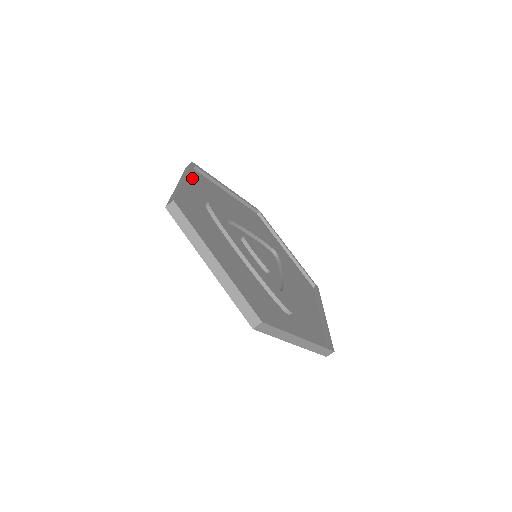
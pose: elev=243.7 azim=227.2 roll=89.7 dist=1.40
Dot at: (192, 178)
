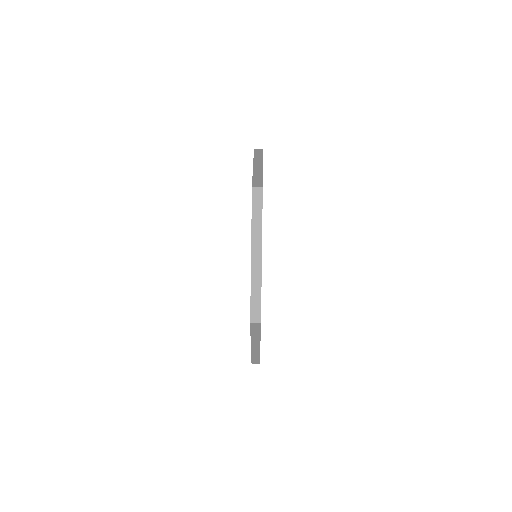
Dot at: occluded
